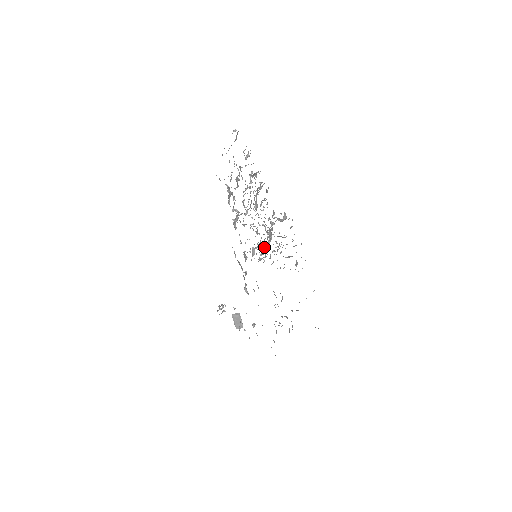
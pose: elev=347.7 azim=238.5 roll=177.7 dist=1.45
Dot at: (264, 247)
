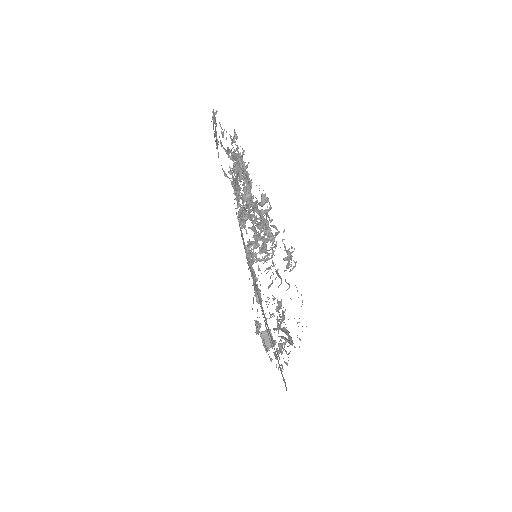
Dot at: occluded
